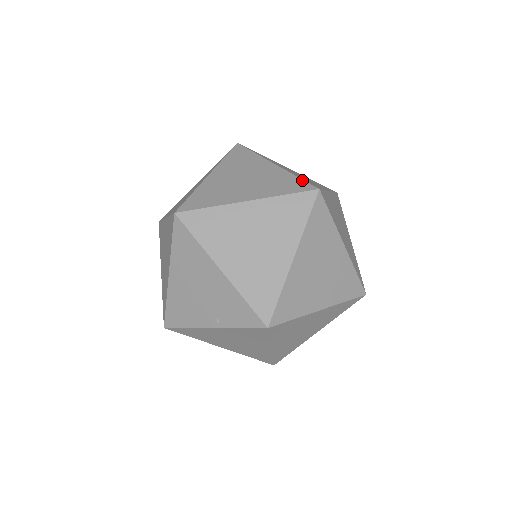
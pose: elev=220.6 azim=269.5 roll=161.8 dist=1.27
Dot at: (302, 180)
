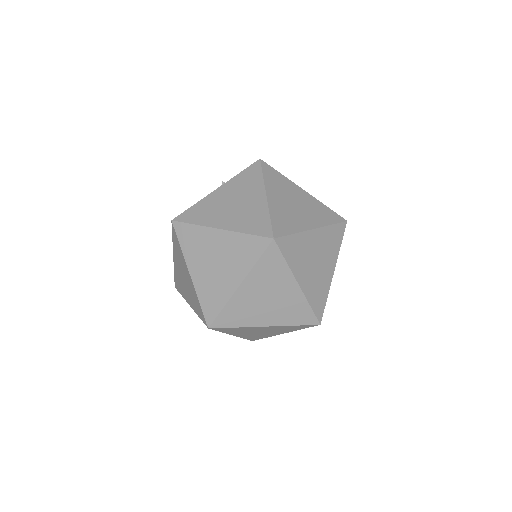
Dot at: occluded
